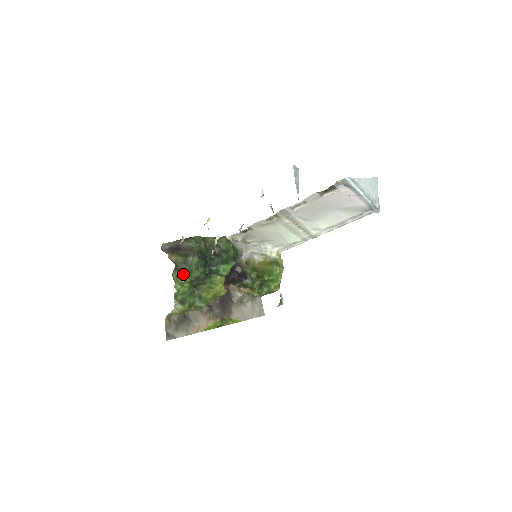
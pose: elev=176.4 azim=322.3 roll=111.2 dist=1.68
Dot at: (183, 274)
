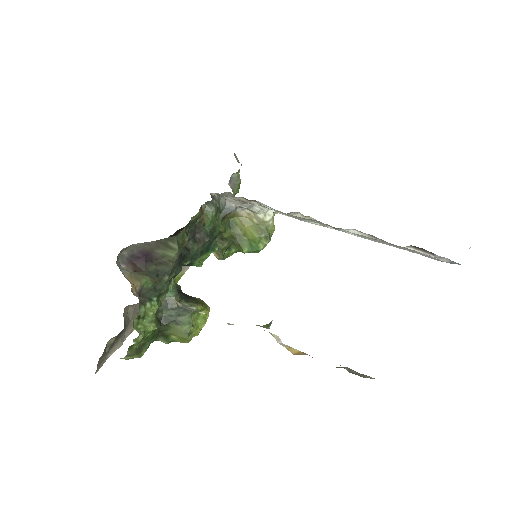
Dot at: (148, 309)
